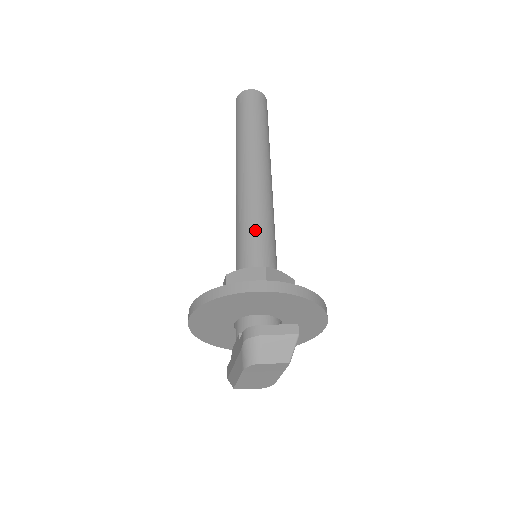
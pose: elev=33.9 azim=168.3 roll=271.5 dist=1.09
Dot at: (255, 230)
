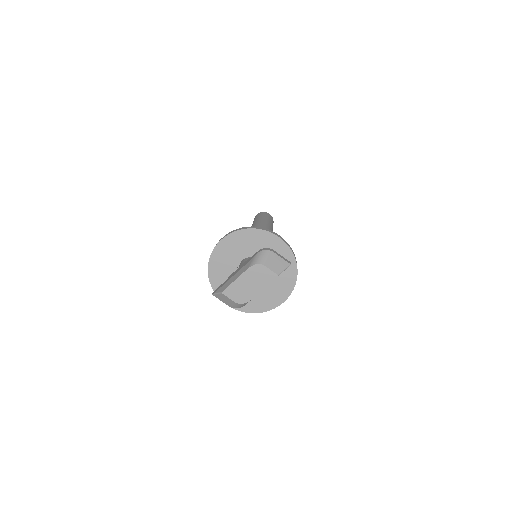
Dot at: occluded
